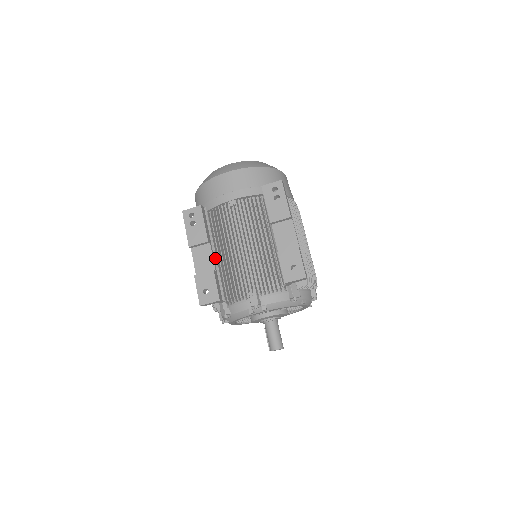
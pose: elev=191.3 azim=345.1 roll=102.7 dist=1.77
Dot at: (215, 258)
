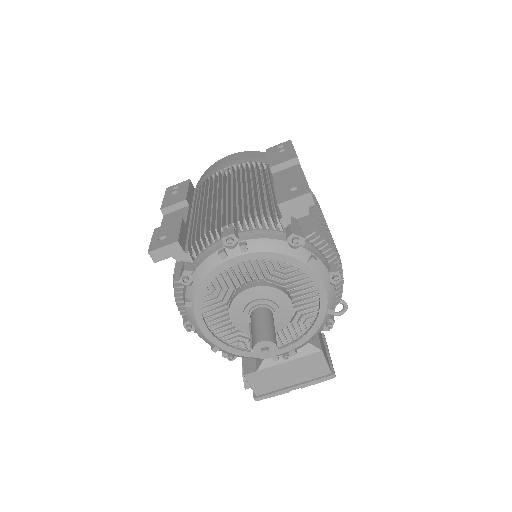
Dot at: occluded
